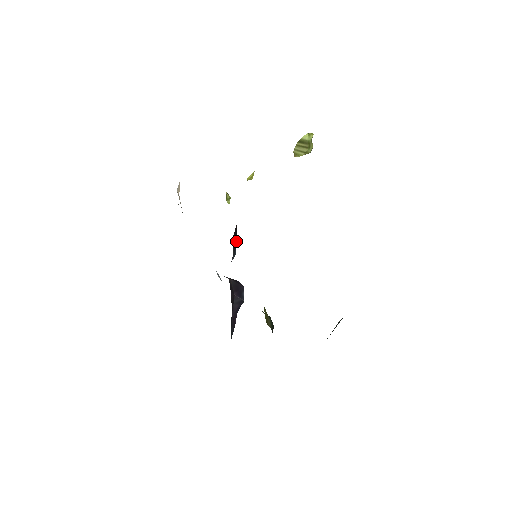
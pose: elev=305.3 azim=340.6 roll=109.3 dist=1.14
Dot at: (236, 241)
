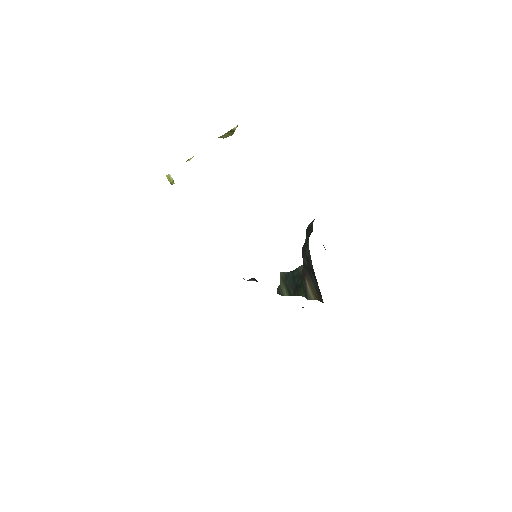
Dot at: occluded
